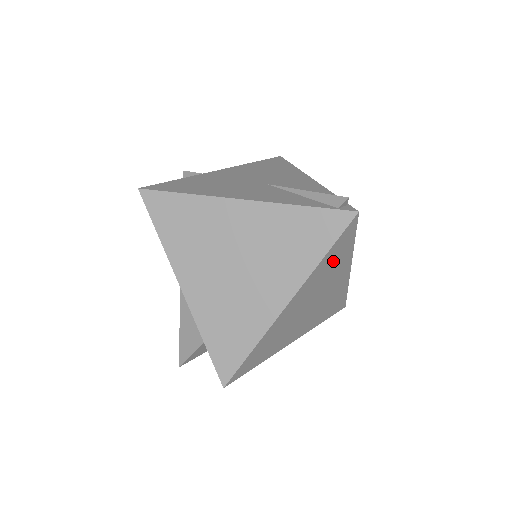
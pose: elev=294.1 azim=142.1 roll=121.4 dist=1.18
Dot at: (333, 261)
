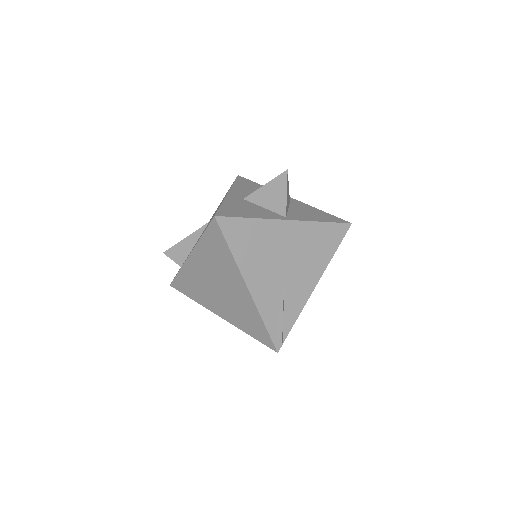
Dot at: occluded
